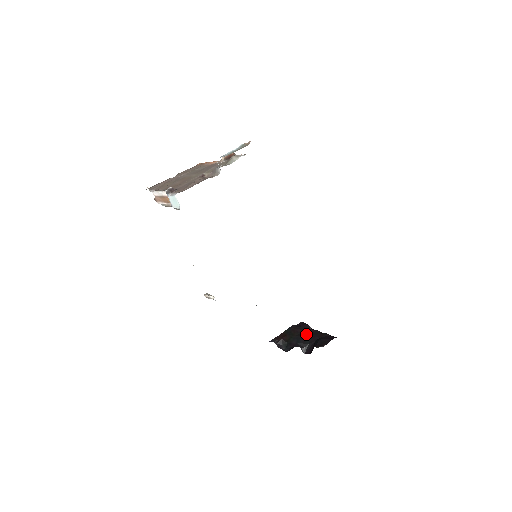
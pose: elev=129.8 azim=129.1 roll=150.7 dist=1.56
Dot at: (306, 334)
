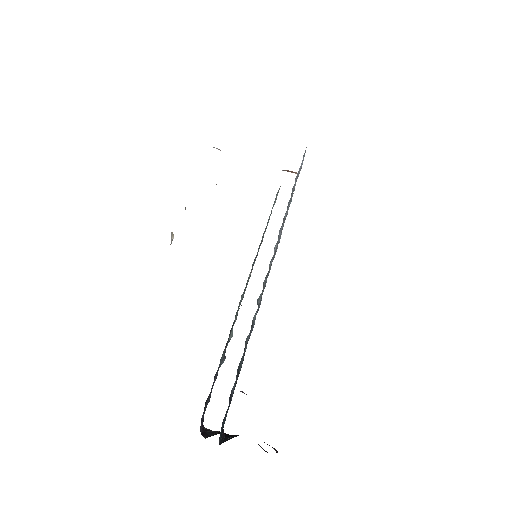
Dot at: occluded
